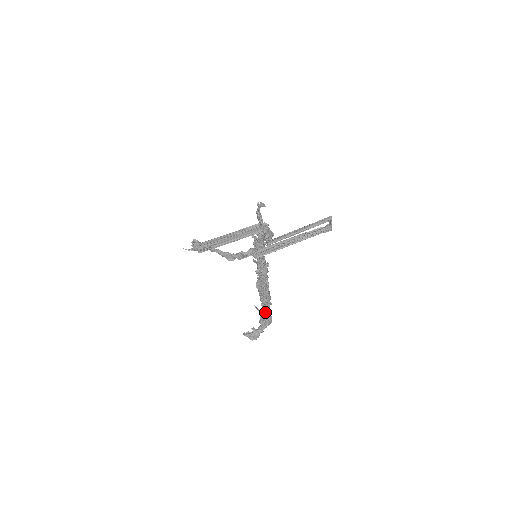
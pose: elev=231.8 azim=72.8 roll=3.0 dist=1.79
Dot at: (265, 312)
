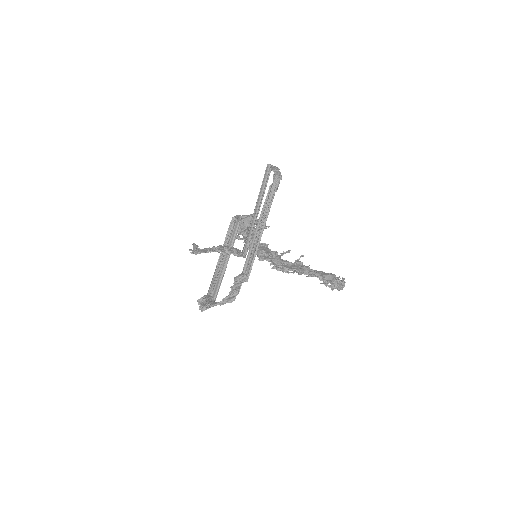
Dot at: (319, 279)
